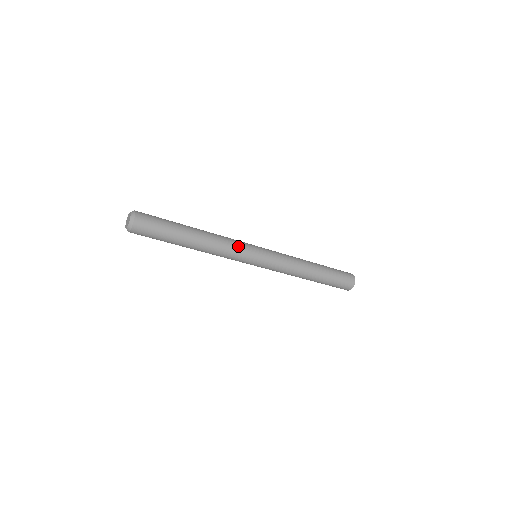
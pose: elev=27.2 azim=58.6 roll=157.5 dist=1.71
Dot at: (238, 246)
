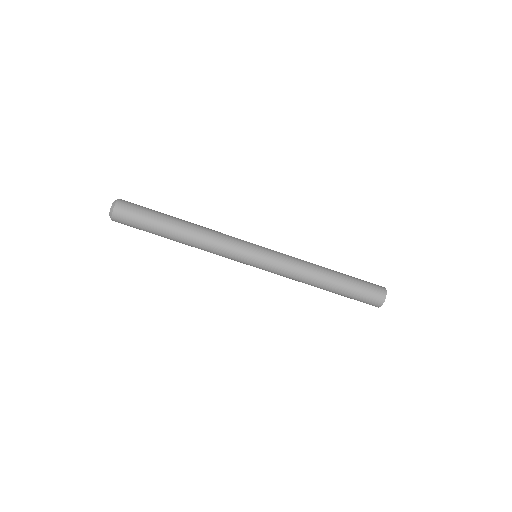
Dot at: (229, 246)
